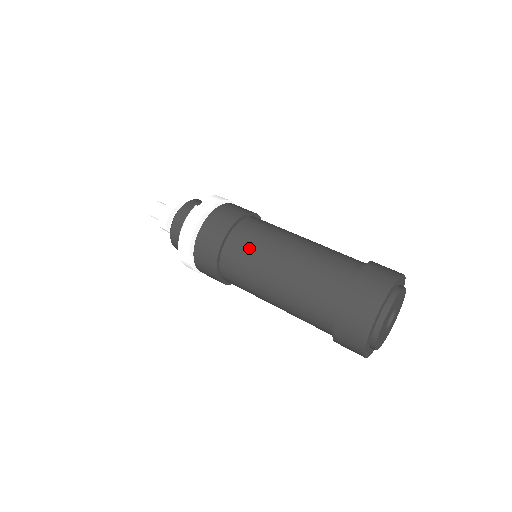
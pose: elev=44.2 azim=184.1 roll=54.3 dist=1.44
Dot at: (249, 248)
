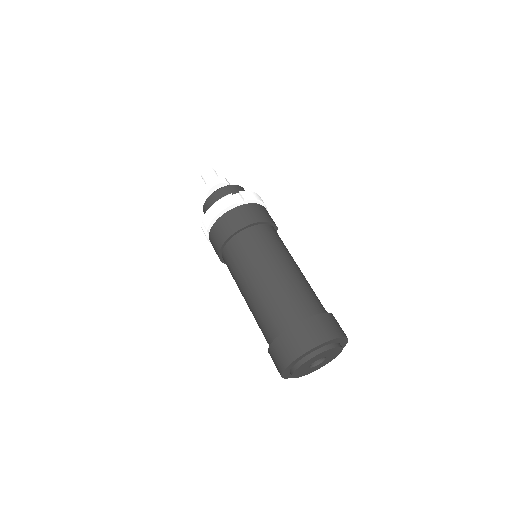
Dot at: (248, 250)
